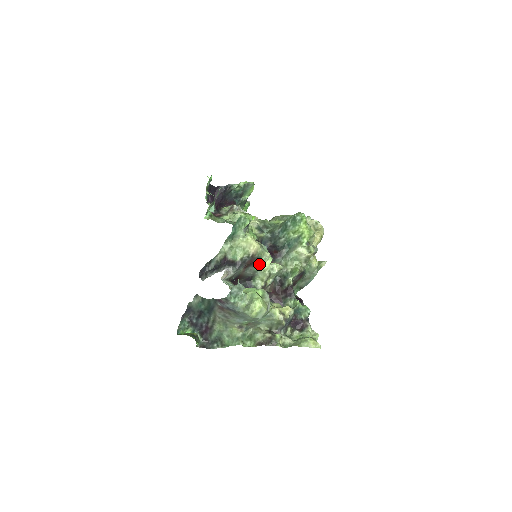
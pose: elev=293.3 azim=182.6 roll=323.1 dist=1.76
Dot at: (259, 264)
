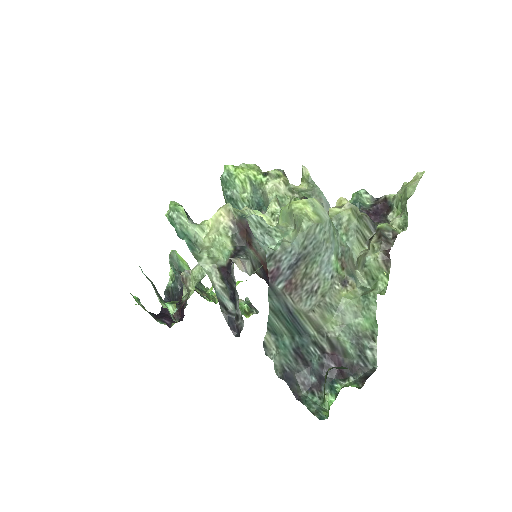
Dot at: occluded
